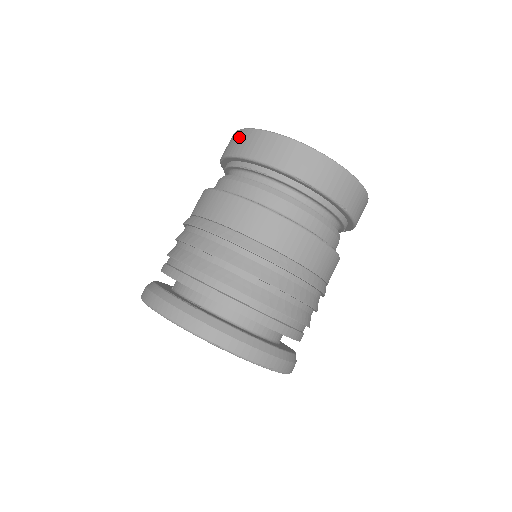
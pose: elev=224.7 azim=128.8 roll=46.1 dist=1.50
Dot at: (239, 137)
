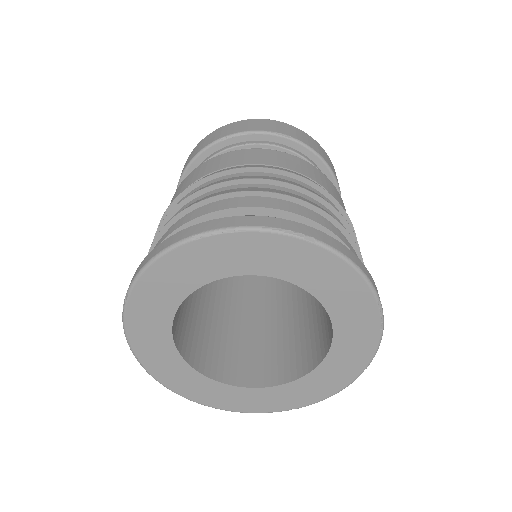
Dot at: occluded
